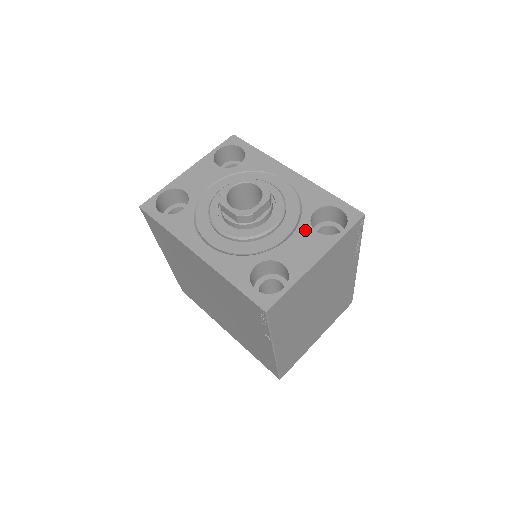
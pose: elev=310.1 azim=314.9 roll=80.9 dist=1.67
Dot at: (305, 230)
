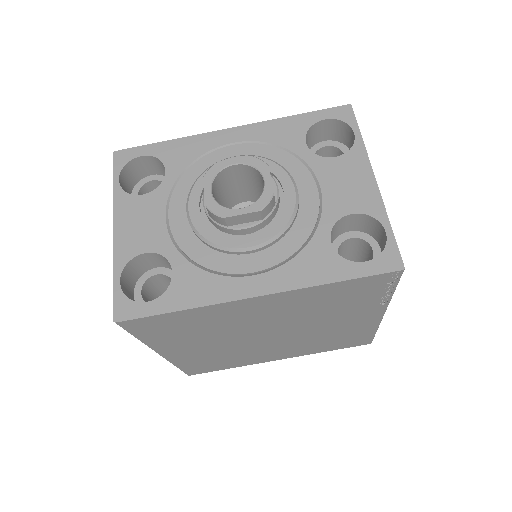
Dot at: (324, 166)
